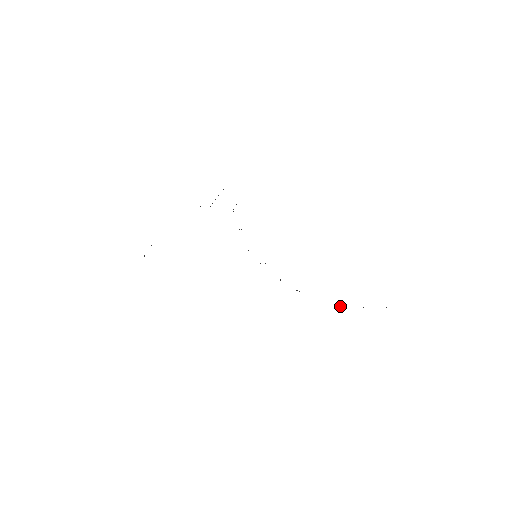
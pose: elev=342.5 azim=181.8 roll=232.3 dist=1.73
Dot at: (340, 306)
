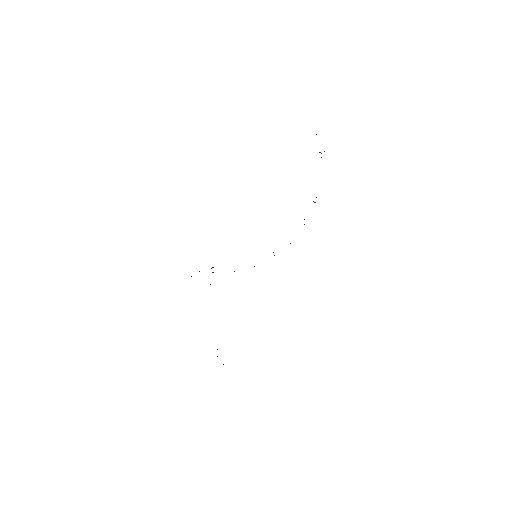
Dot at: occluded
